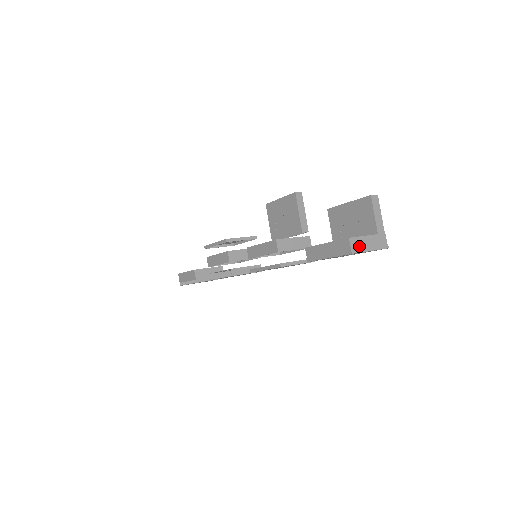
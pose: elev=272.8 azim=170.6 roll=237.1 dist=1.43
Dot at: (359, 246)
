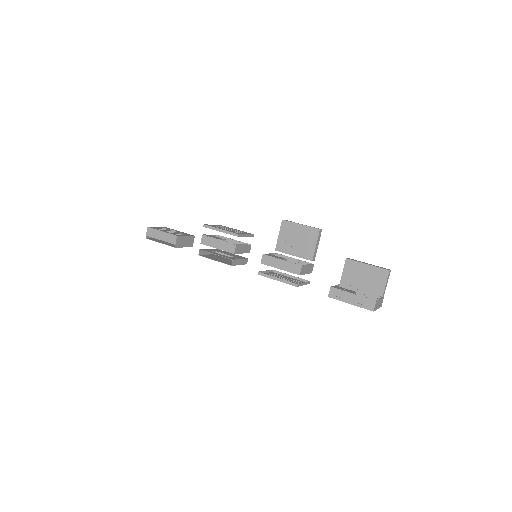
Dot at: (376, 306)
